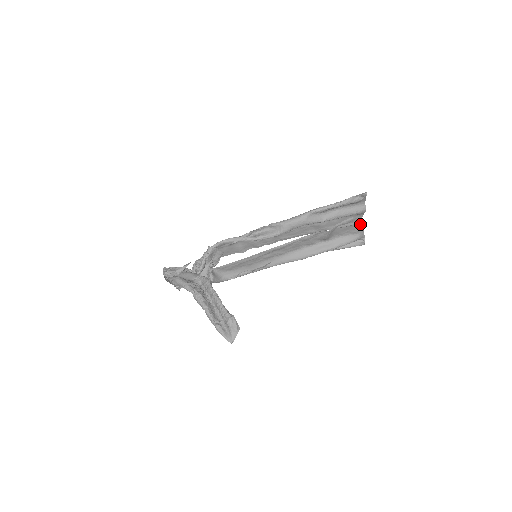
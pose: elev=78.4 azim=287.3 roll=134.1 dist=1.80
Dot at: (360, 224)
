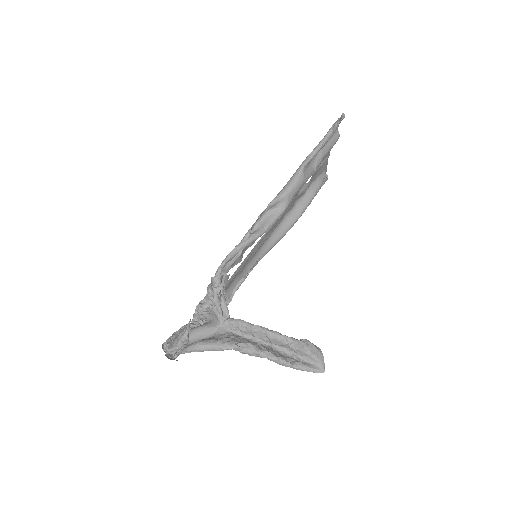
Dot at: occluded
